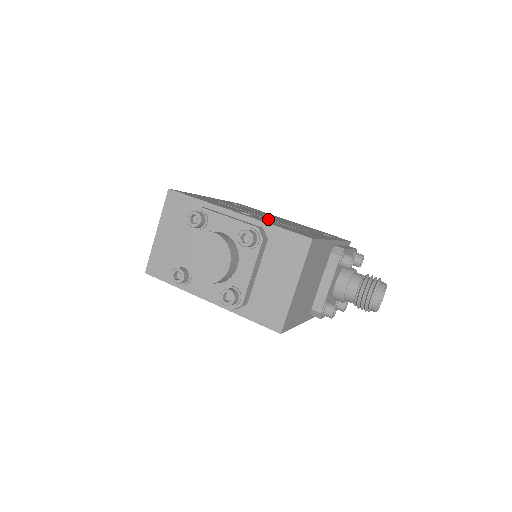
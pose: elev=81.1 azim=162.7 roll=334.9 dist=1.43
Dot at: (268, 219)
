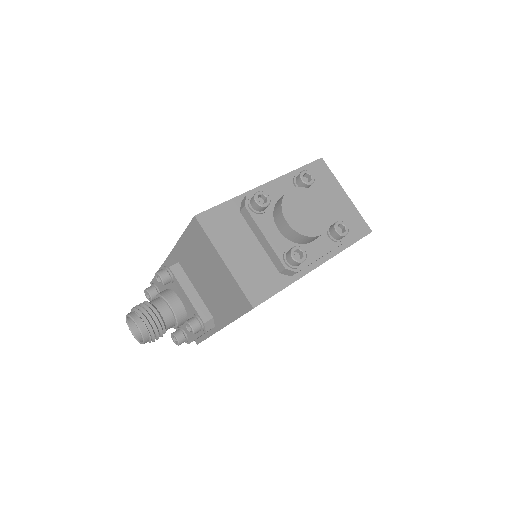
Dot at: occluded
